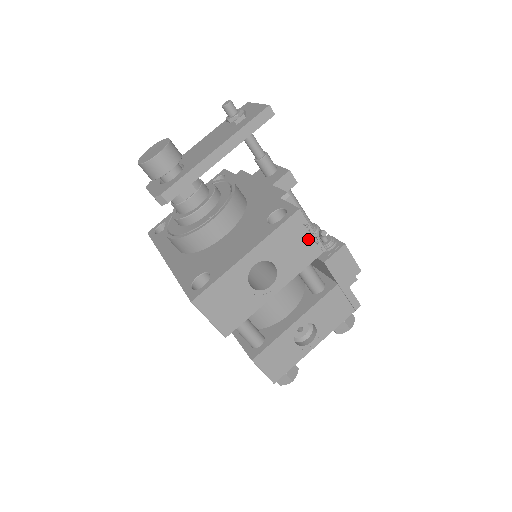
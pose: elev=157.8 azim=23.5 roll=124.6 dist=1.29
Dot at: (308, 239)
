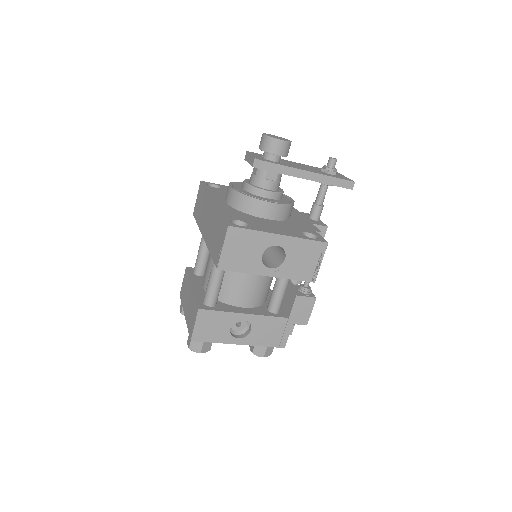
Dot at: (314, 265)
